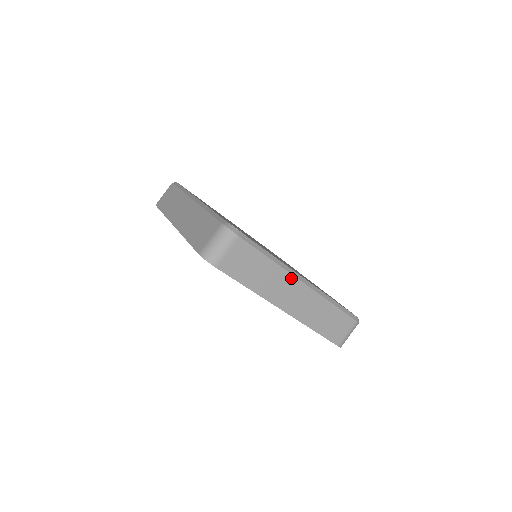
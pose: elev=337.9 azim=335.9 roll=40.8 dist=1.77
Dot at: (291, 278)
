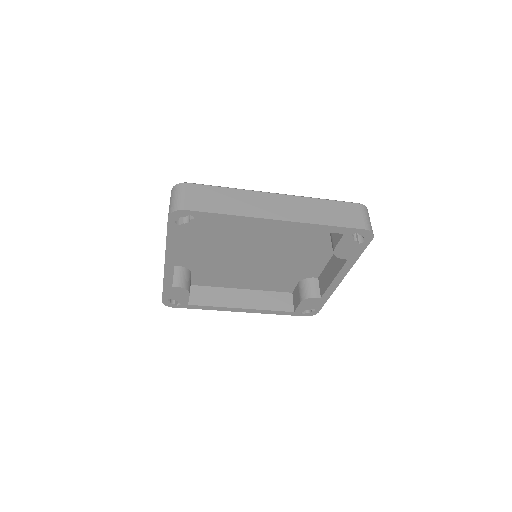
Dot at: (260, 194)
